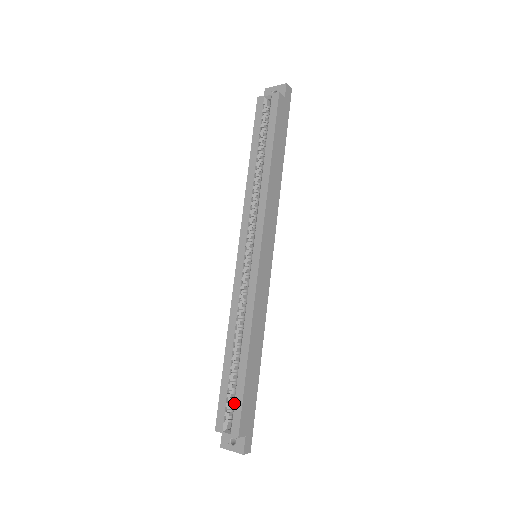
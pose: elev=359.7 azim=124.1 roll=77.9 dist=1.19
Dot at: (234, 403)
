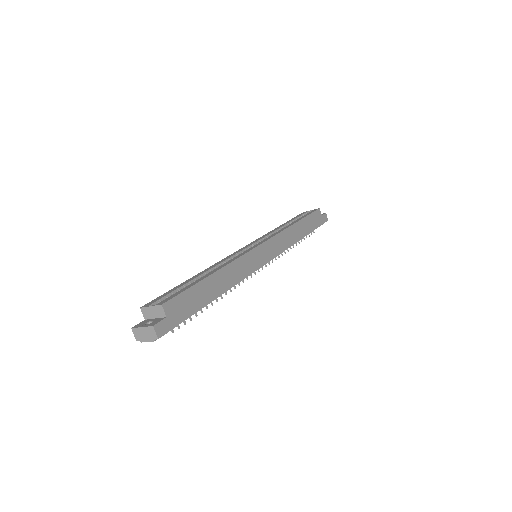
Dot at: occluded
